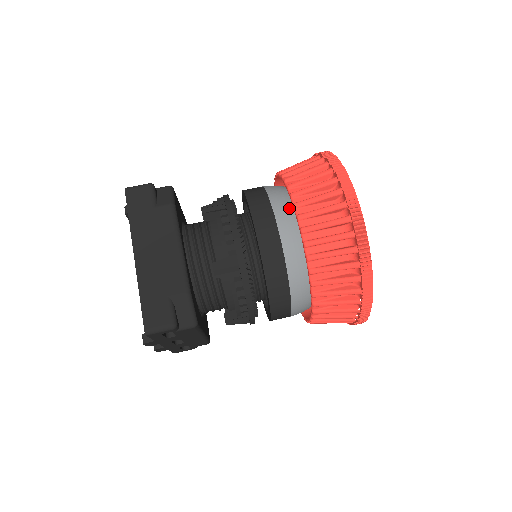
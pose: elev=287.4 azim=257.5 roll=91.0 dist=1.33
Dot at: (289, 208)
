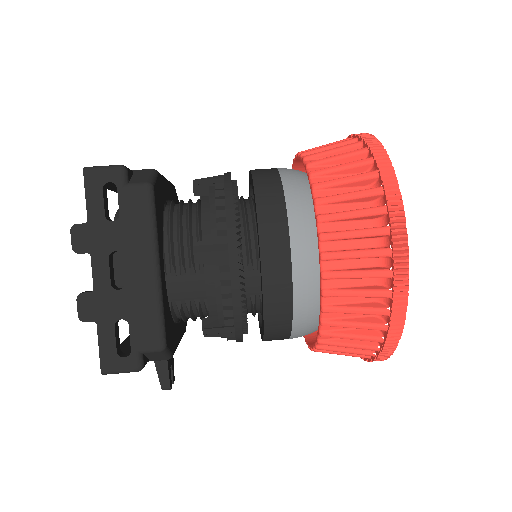
Dot at: occluded
